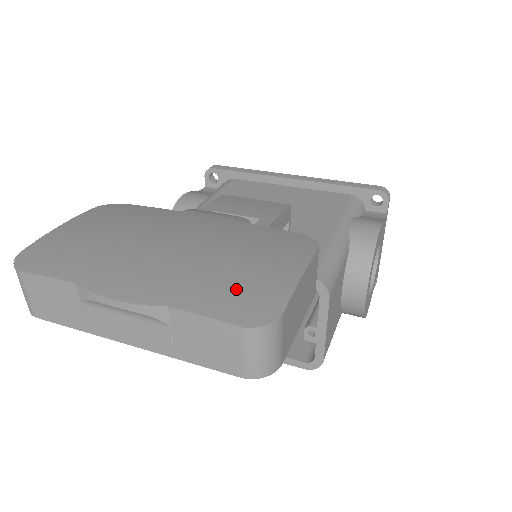
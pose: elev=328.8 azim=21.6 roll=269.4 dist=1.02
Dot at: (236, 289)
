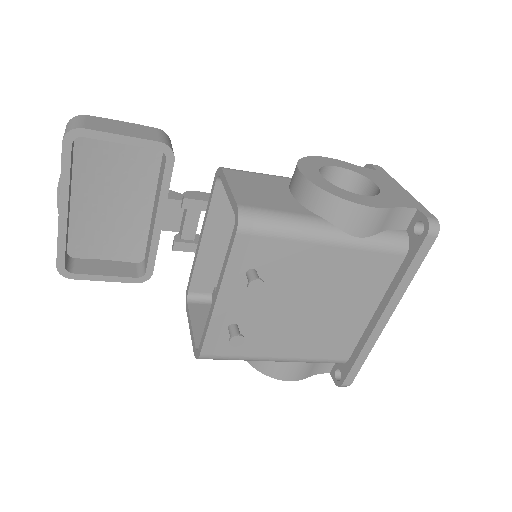
Dot at: (91, 144)
